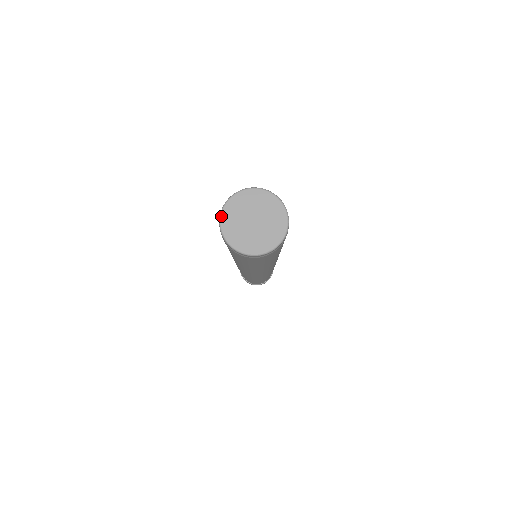
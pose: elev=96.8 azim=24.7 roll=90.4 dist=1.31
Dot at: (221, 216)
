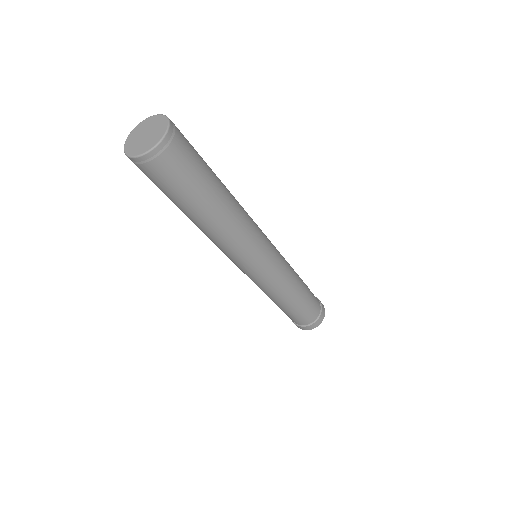
Dot at: (124, 147)
